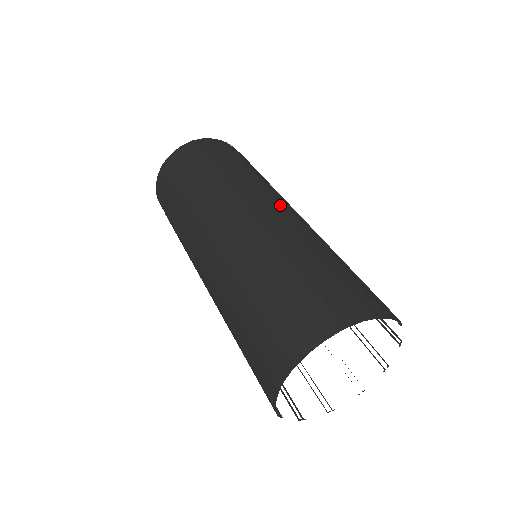
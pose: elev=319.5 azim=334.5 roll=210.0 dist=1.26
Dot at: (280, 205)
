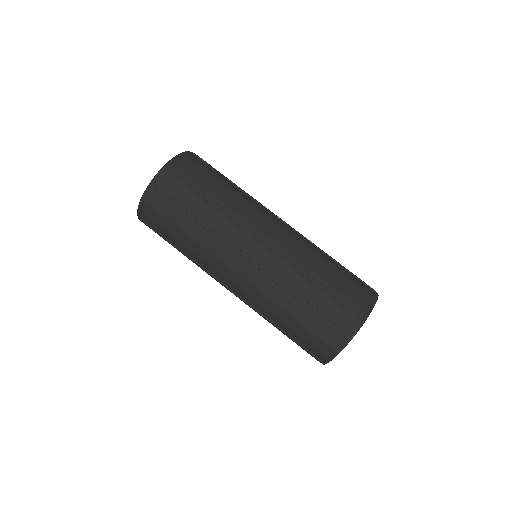
Dot at: (244, 262)
